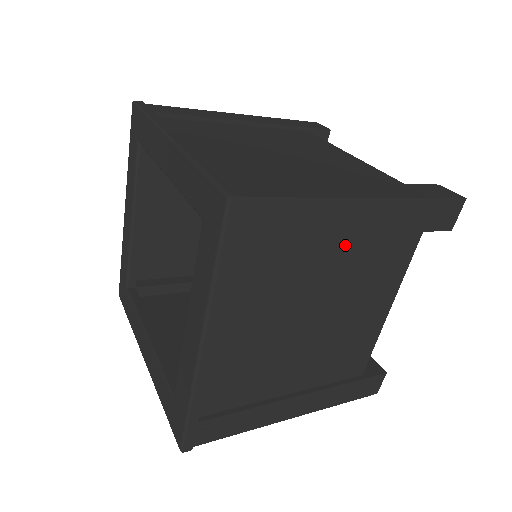
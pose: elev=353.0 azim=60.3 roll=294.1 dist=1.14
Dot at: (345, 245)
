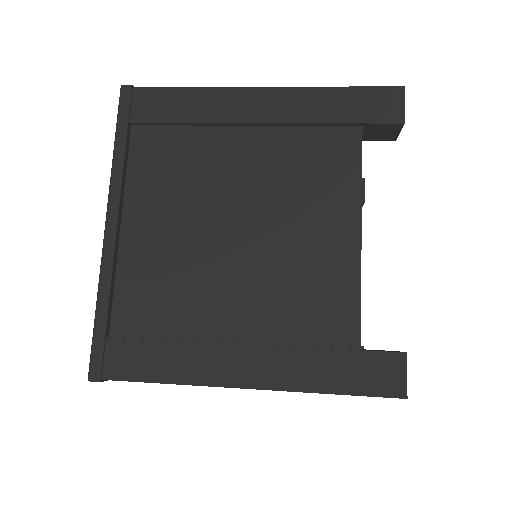
Dot at: occluded
